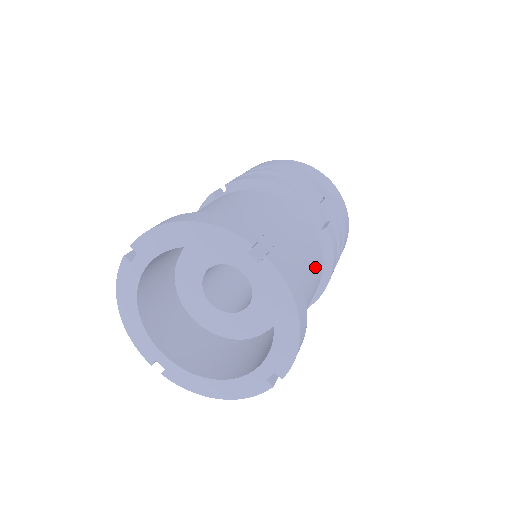
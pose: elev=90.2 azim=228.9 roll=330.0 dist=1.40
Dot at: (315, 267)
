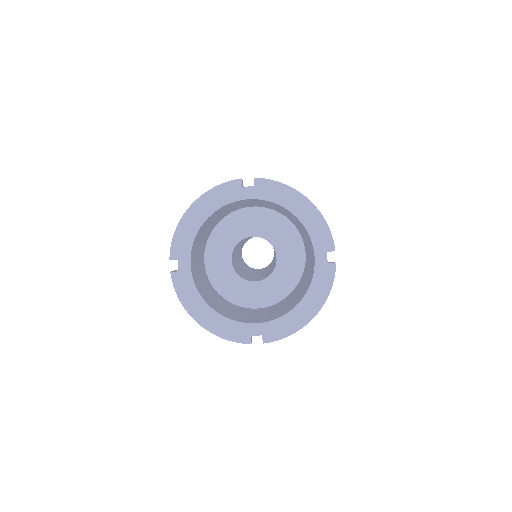
Dot at: occluded
